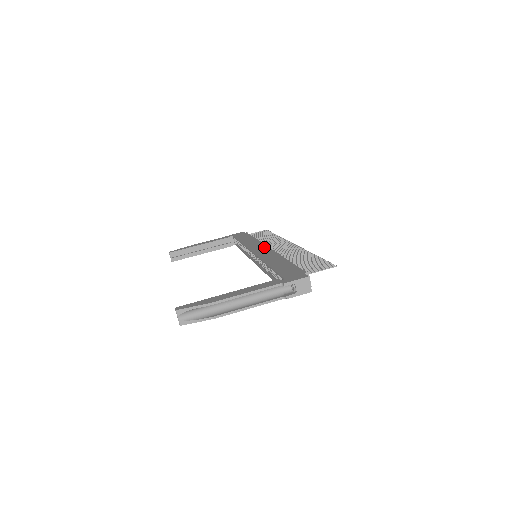
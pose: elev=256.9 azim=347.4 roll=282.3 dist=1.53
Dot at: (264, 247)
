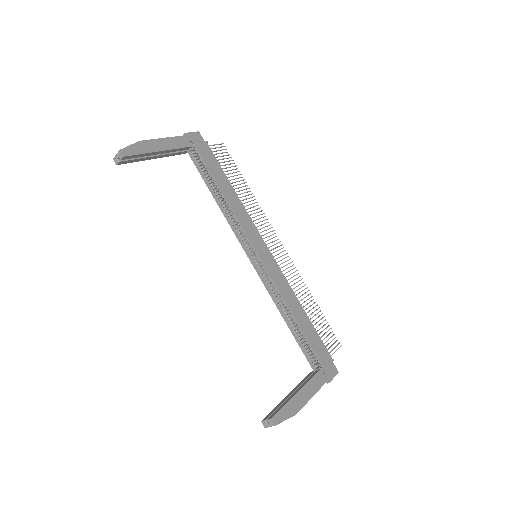
Dot at: (265, 247)
